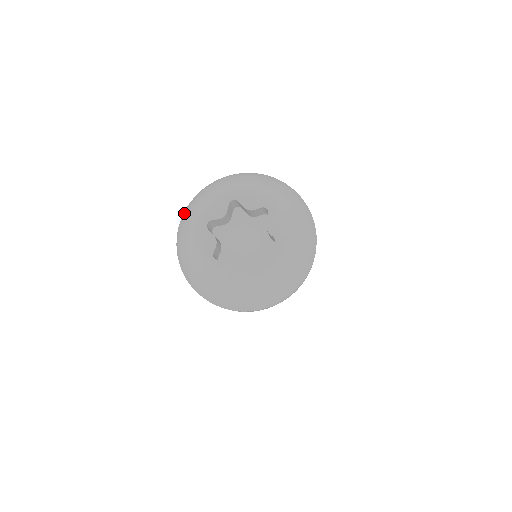
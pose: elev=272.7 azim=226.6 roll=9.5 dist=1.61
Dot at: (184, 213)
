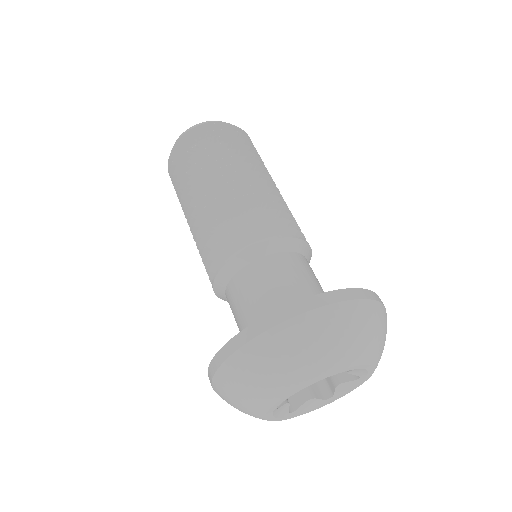
Dot at: (221, 386)
